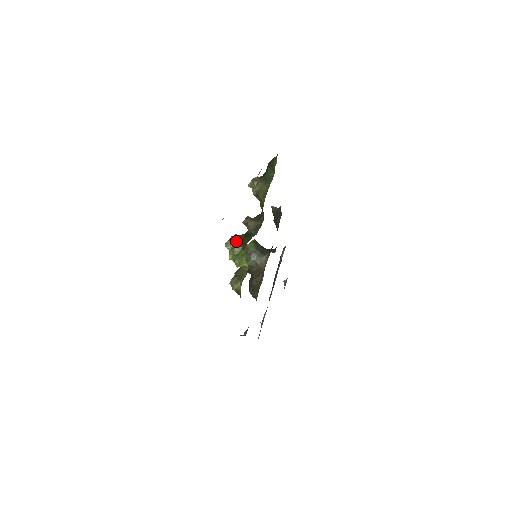
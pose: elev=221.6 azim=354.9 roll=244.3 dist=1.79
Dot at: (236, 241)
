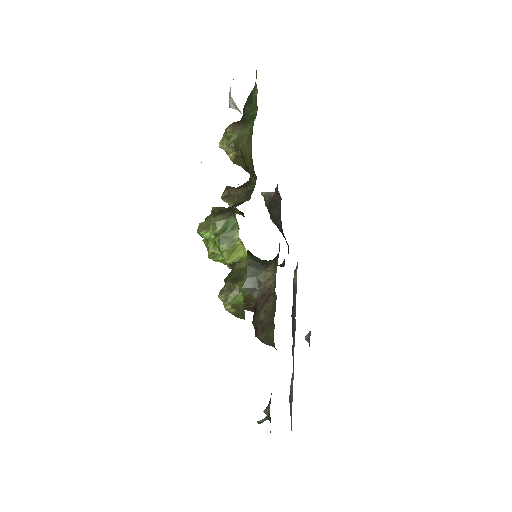
Dot at: (215, 210)
